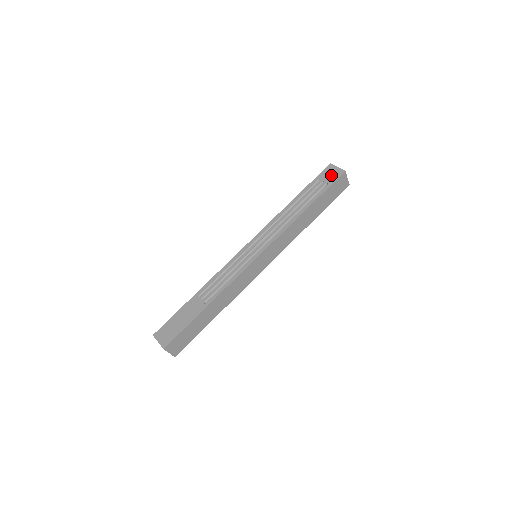
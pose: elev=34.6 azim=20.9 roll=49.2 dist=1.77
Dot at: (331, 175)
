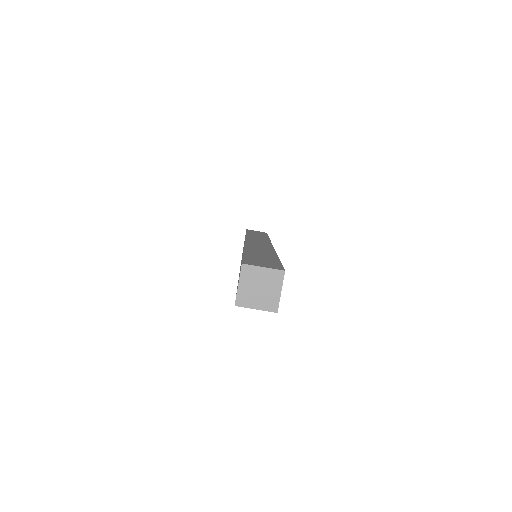
Dot at: occluded
